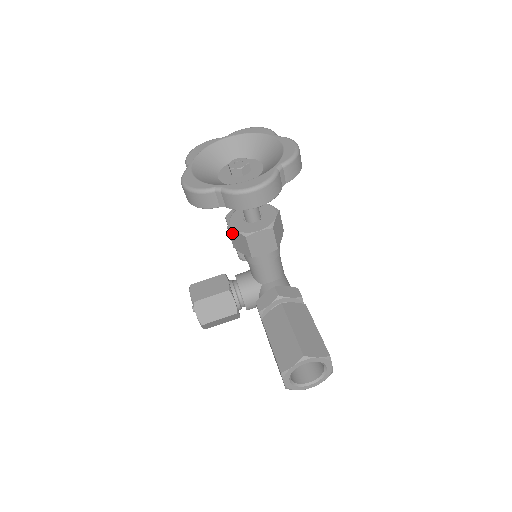
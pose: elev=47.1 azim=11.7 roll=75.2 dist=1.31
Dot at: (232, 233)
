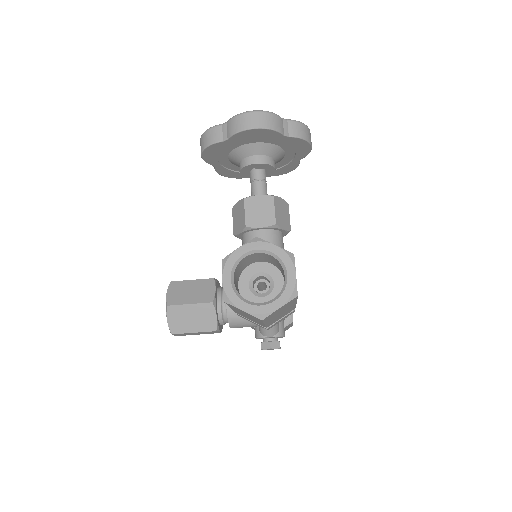
Dot at: (235, 211)
